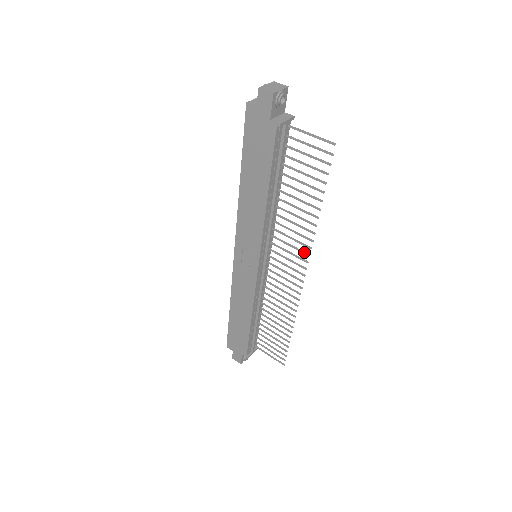
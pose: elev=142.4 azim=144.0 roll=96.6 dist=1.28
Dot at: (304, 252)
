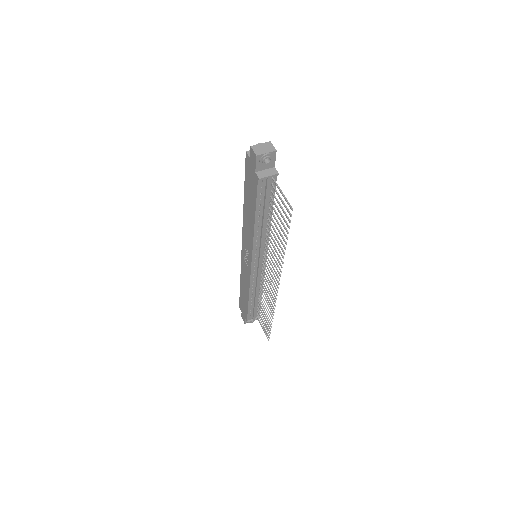
Dot at: (278, 272)
